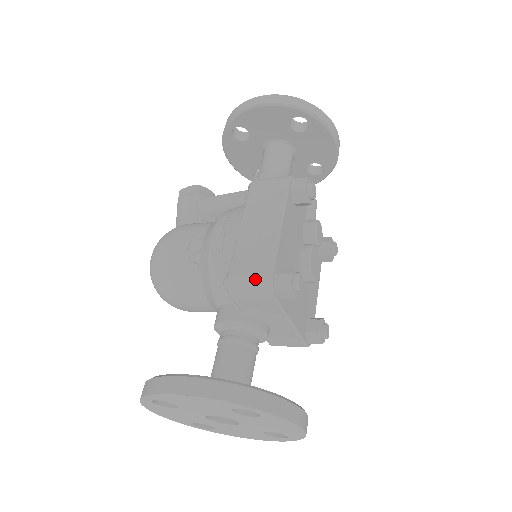
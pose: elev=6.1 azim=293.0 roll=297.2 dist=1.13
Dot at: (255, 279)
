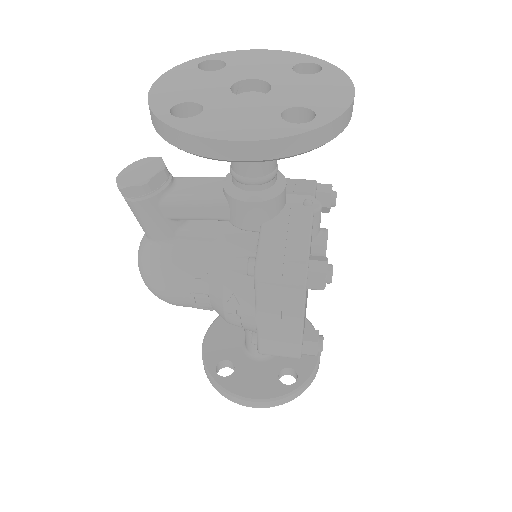
Dot at: occluded
